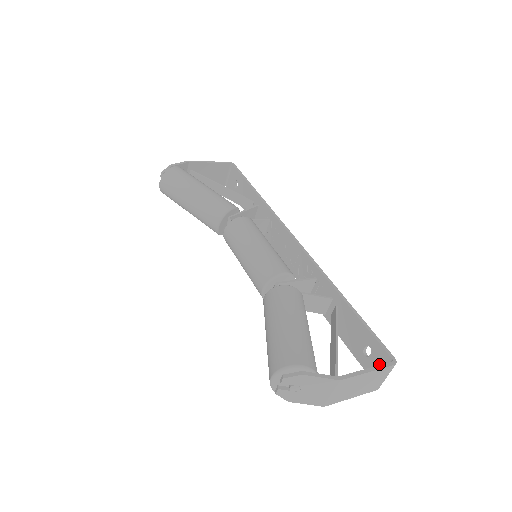
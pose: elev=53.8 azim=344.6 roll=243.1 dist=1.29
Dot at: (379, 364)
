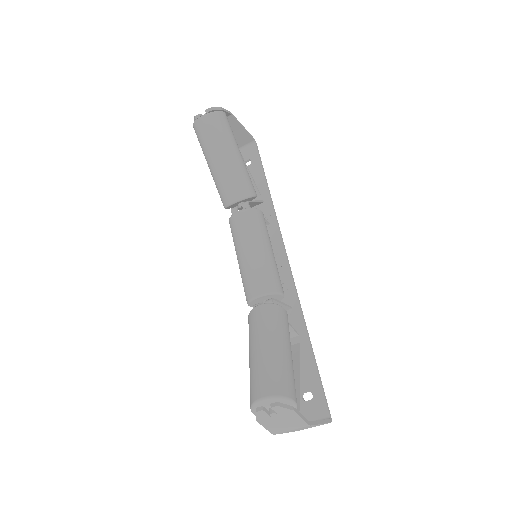
Dot at: (313, 413)
